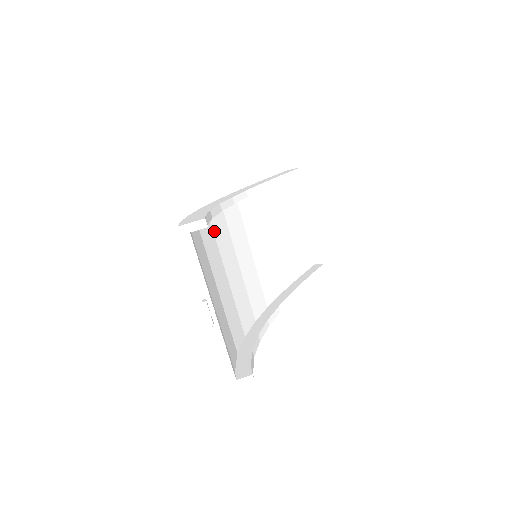
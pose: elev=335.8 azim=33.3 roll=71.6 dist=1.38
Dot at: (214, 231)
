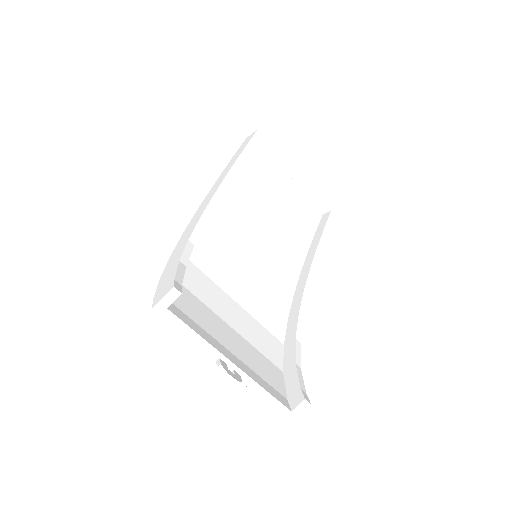
Dot at: (198, 266)
